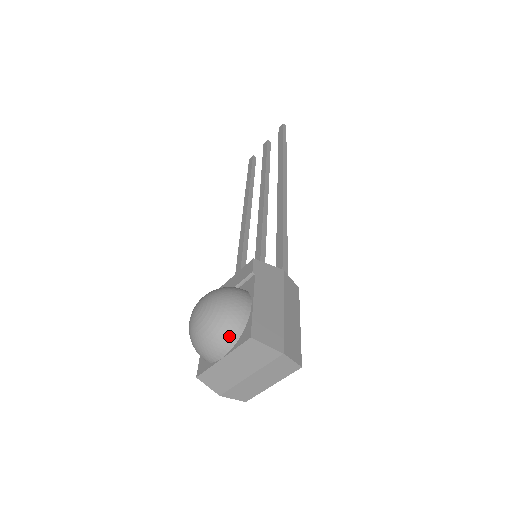
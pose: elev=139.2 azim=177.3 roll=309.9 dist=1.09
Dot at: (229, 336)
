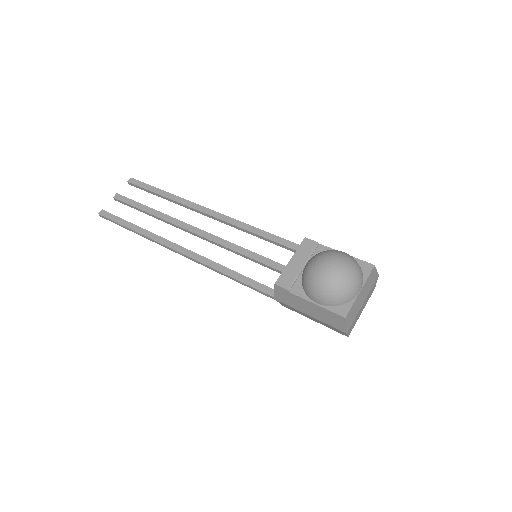
Dot at: (361, 272)
